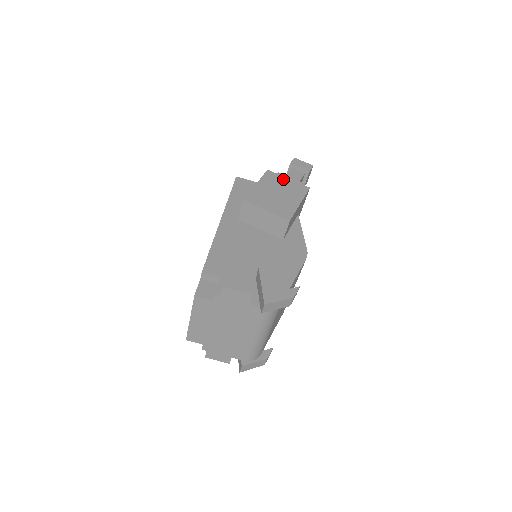
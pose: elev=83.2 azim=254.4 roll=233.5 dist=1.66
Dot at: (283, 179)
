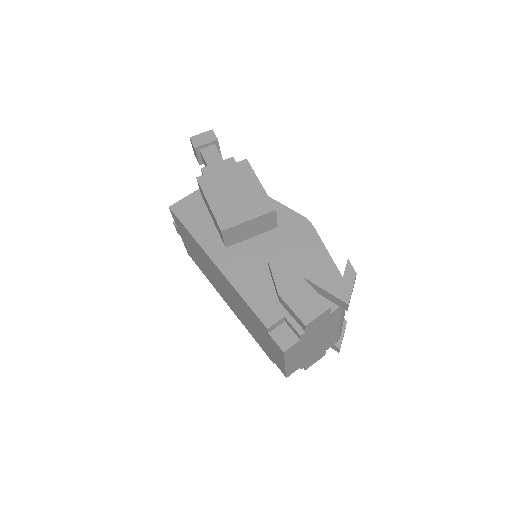
Dot at: (219, 174)
